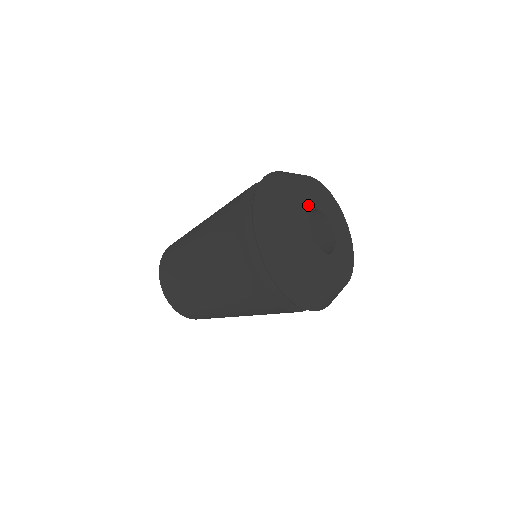
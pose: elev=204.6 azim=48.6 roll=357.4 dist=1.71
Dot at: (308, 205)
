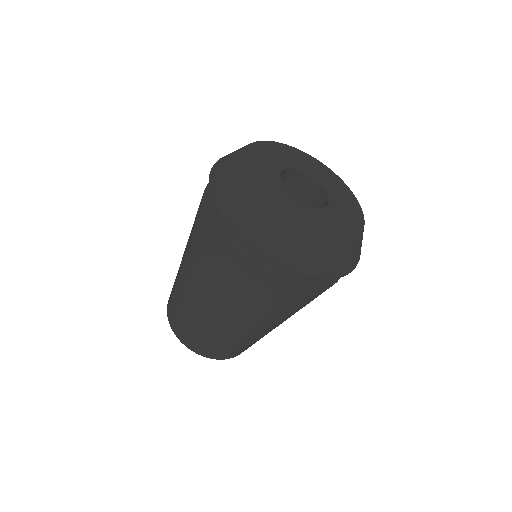
Dot at: (286, 163)
